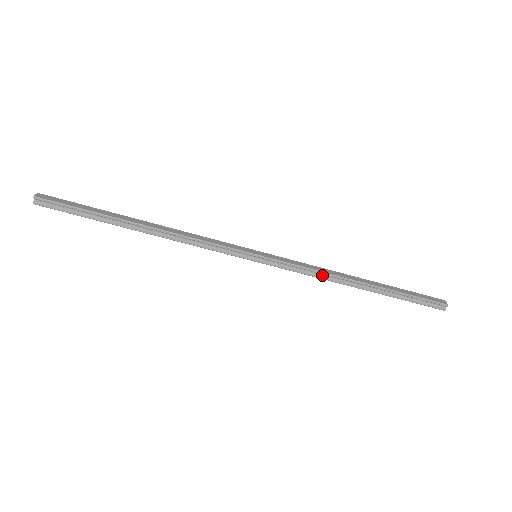
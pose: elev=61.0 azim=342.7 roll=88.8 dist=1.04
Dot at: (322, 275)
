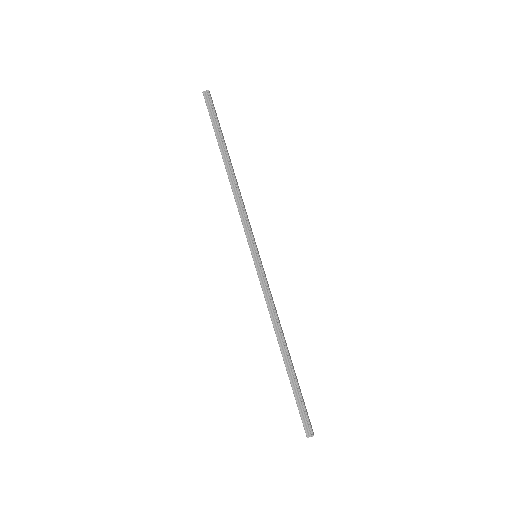
Dot at: (273, 314)
